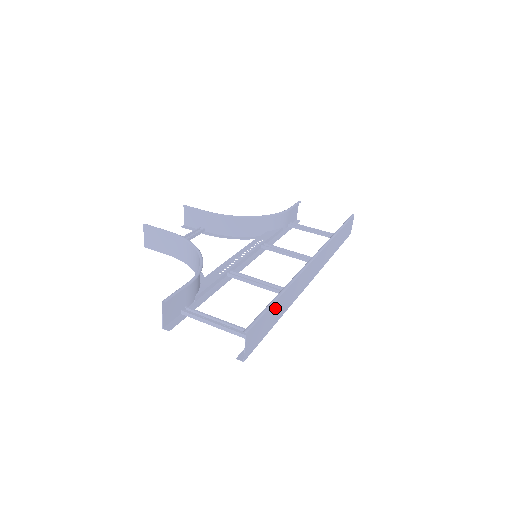
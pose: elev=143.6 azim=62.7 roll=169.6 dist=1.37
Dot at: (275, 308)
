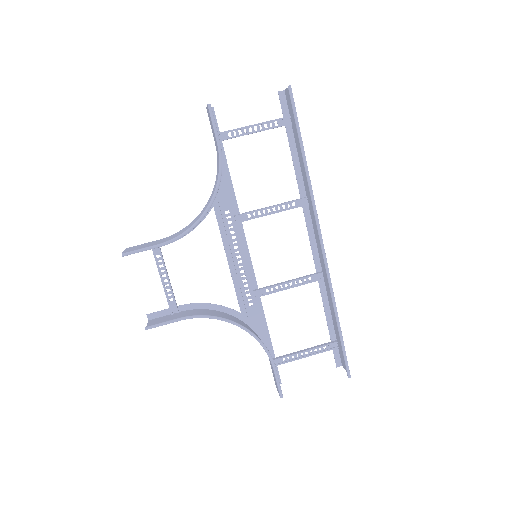
Dot at: occluded
